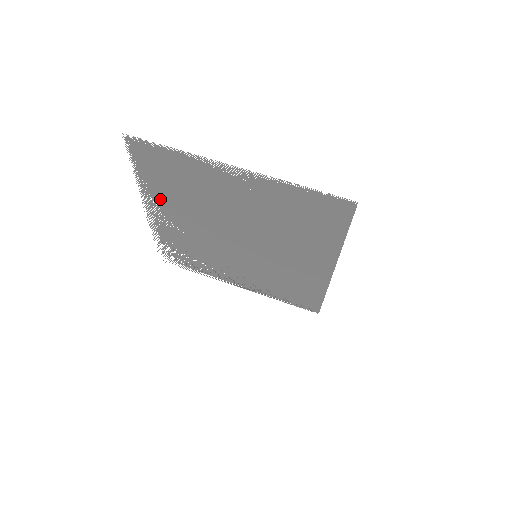
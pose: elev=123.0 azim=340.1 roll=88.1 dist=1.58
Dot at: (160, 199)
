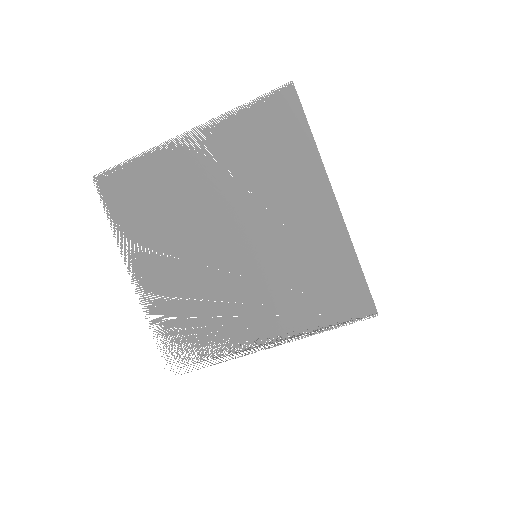
Dot at: (140, 245)
